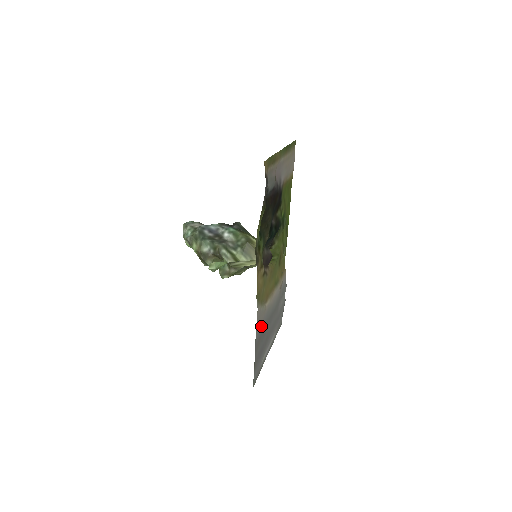
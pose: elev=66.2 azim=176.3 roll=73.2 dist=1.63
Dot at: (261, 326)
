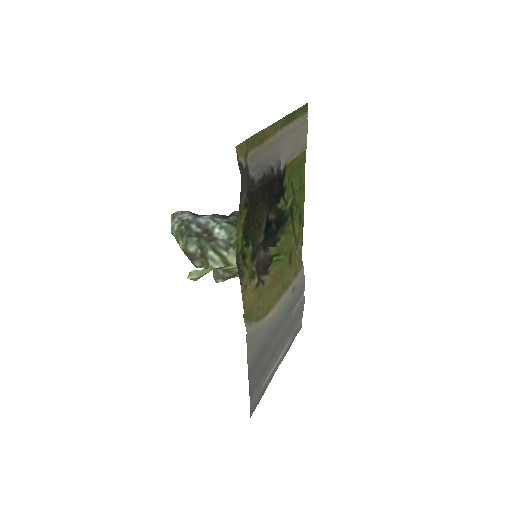
Dot at: (258, 346)
